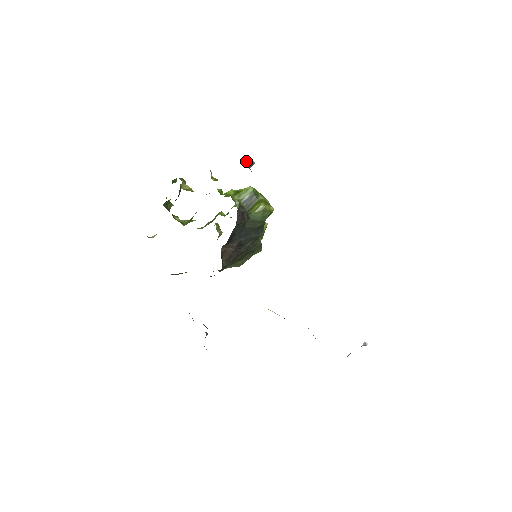
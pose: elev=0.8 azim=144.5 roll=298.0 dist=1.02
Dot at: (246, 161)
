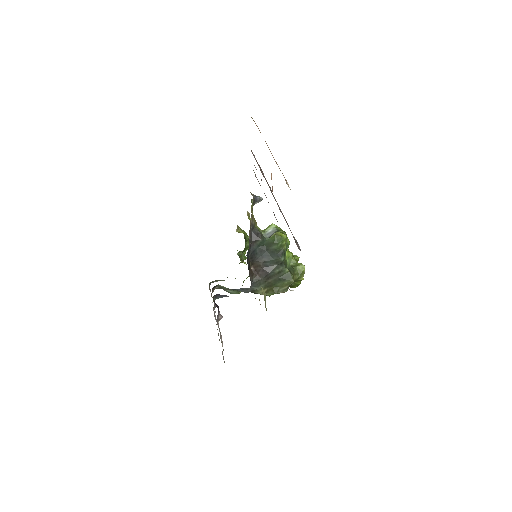
Dot at: (254, 195)
